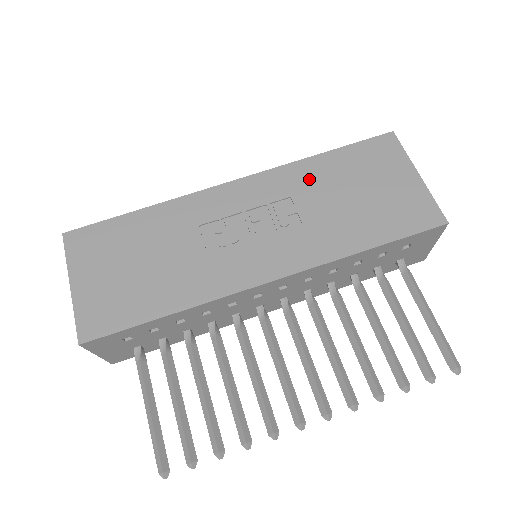
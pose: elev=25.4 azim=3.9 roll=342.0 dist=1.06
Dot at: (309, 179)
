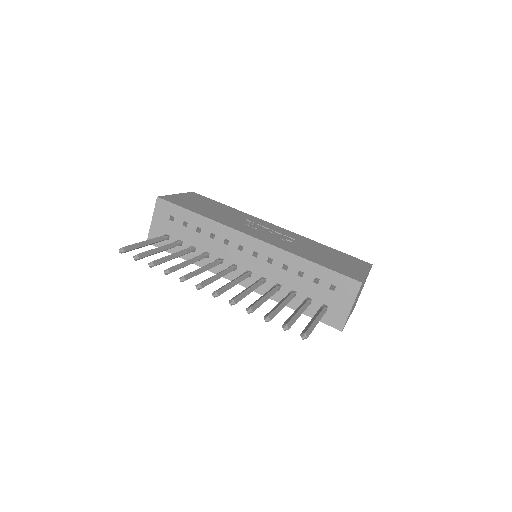
Dot at: (312, 244)
